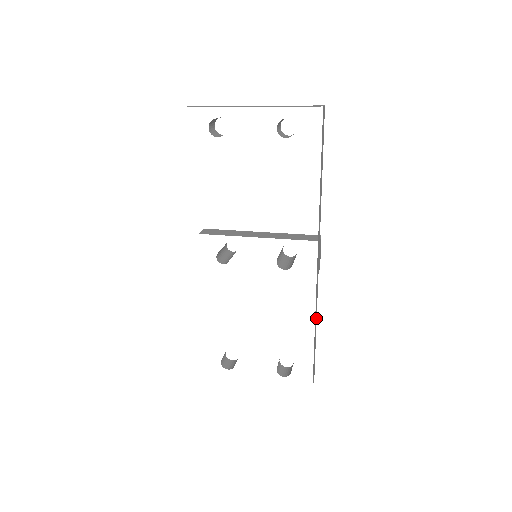
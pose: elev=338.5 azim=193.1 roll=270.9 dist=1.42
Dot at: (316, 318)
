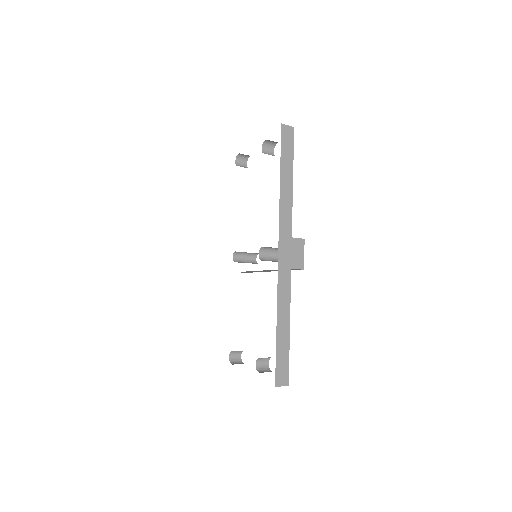
Dot at: (288, 314)
